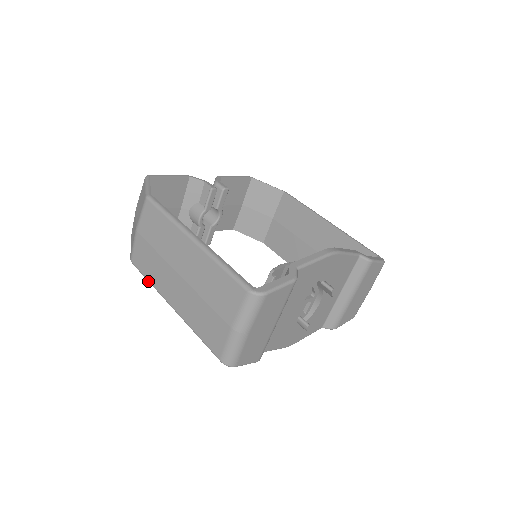
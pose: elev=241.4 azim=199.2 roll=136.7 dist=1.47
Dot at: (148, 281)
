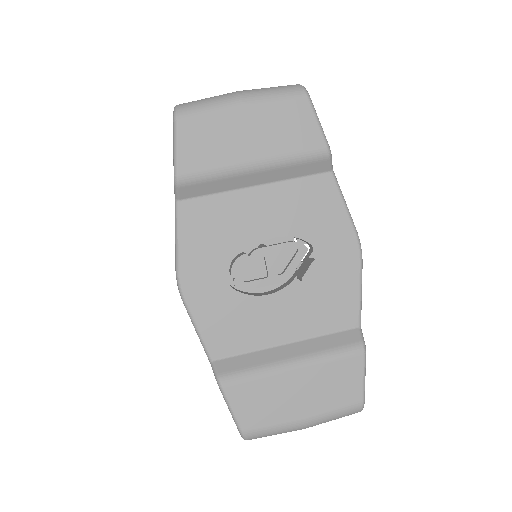
Dot at: occluded
